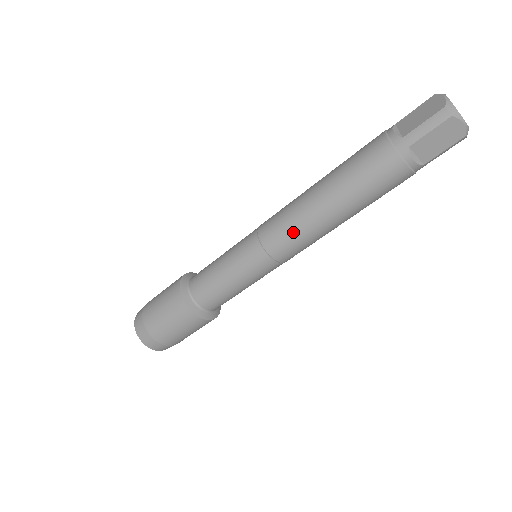
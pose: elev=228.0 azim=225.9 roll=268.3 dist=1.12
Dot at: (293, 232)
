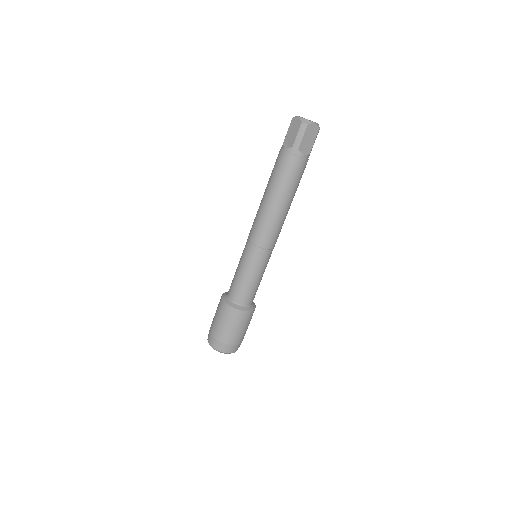
Dot at: (269, 228)
